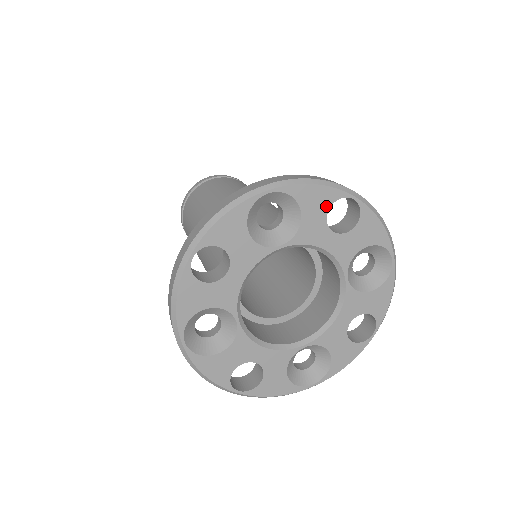
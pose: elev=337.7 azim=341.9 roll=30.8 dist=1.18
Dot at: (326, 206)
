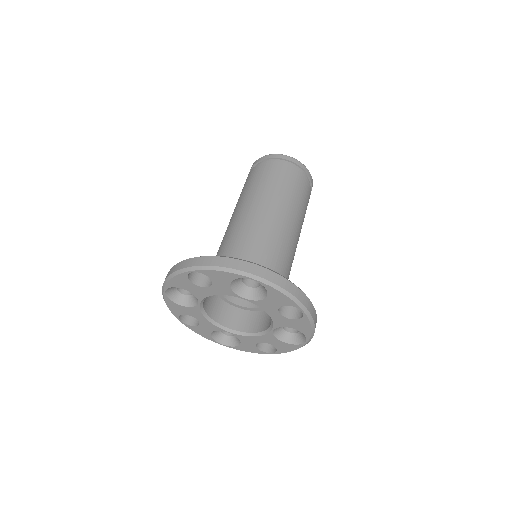
Dot at: (283, 304)
